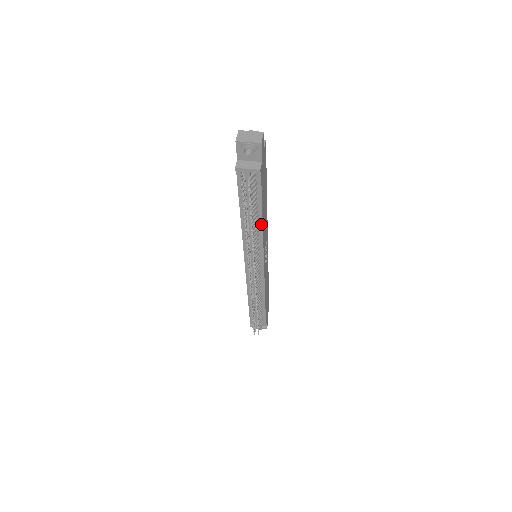
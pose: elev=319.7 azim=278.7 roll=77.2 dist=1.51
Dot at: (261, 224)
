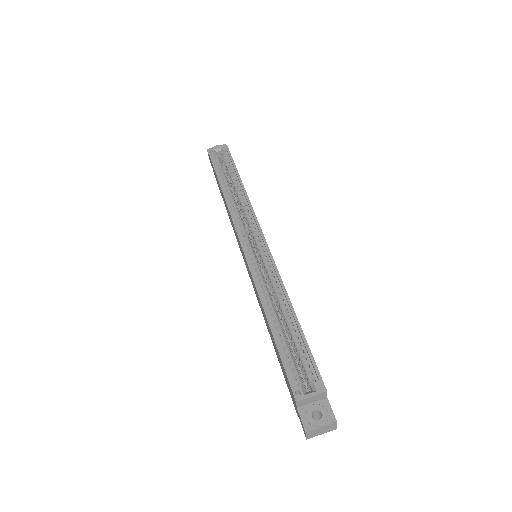
Dot at: occluded
